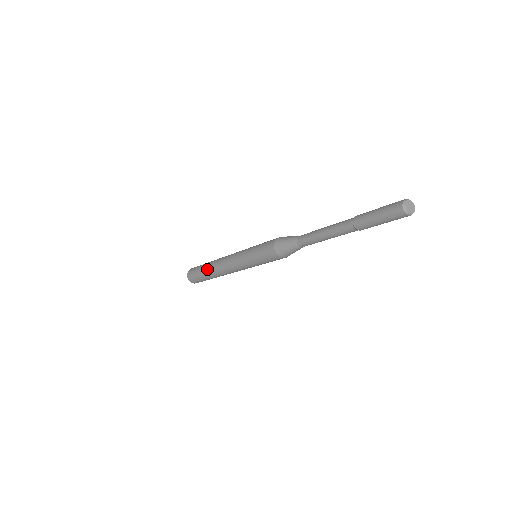
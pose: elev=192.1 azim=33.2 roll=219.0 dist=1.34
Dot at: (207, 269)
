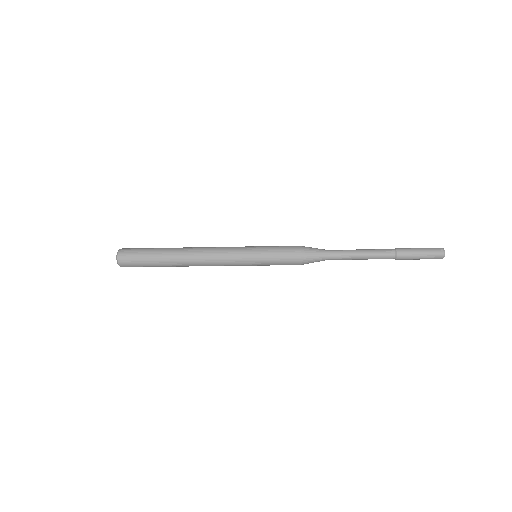
Dot at: (171, 265)
